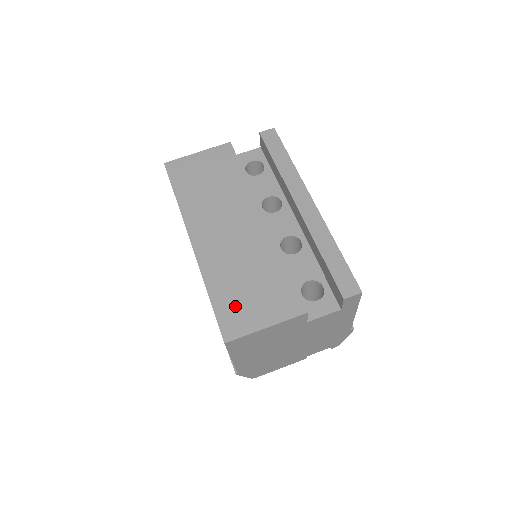
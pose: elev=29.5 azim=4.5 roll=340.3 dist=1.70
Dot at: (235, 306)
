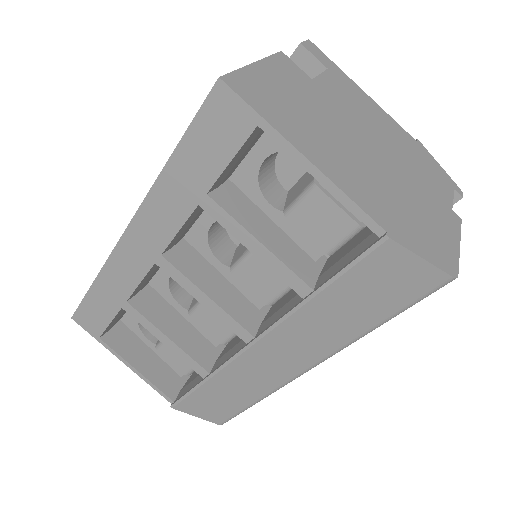
Dot at: occluded
